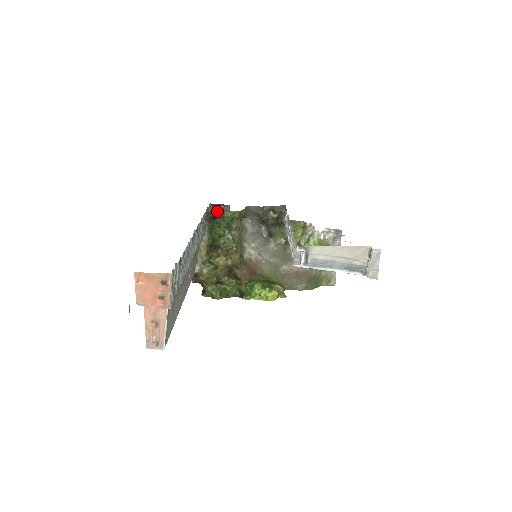
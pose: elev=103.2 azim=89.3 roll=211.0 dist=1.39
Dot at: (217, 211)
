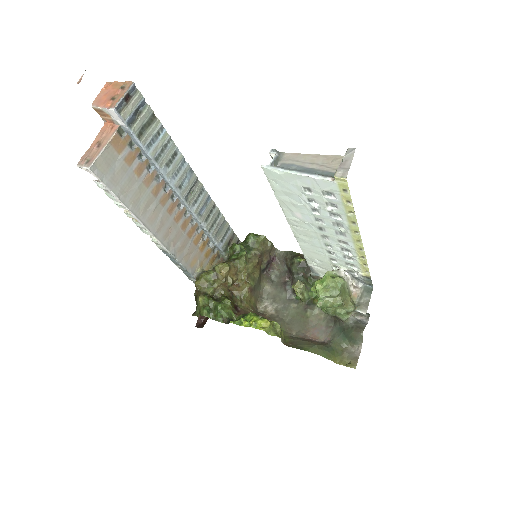
Dot at: occluded
